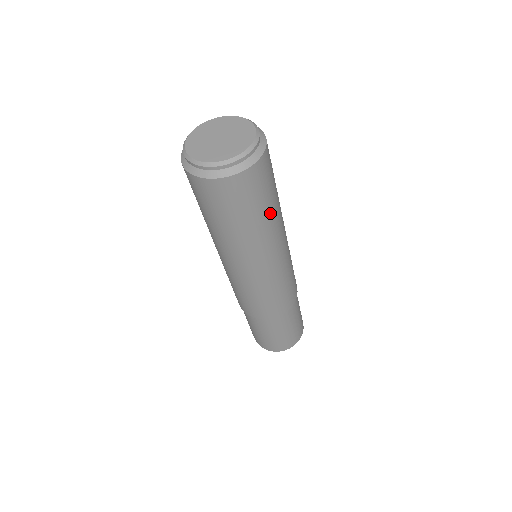
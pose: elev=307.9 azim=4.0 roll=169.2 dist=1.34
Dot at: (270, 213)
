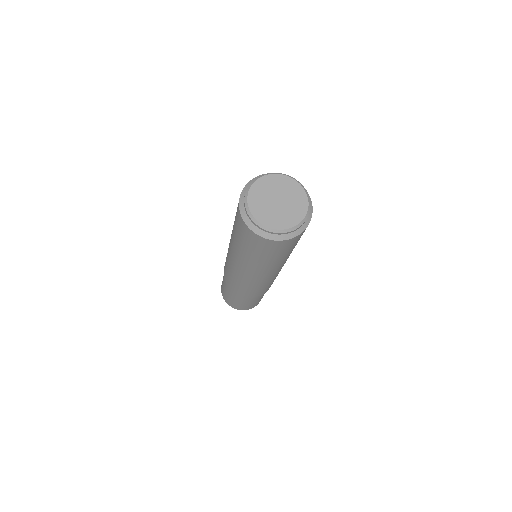
Dot at: occluded
